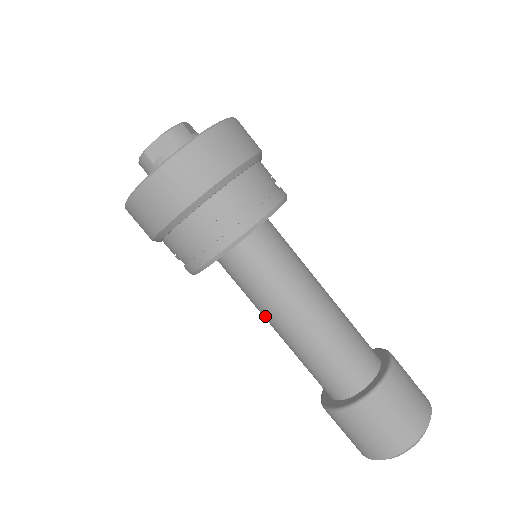
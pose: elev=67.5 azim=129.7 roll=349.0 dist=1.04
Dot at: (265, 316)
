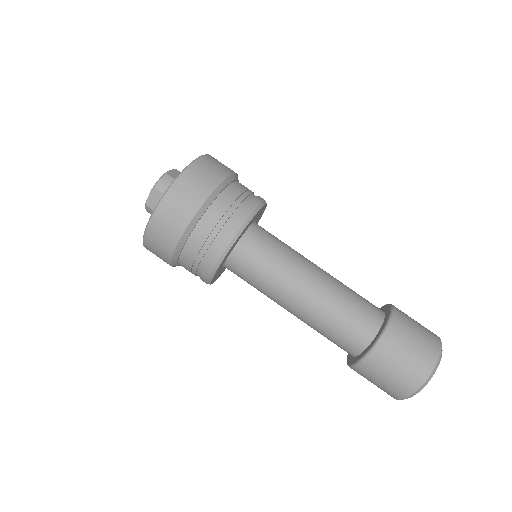
Dot at: occluded
